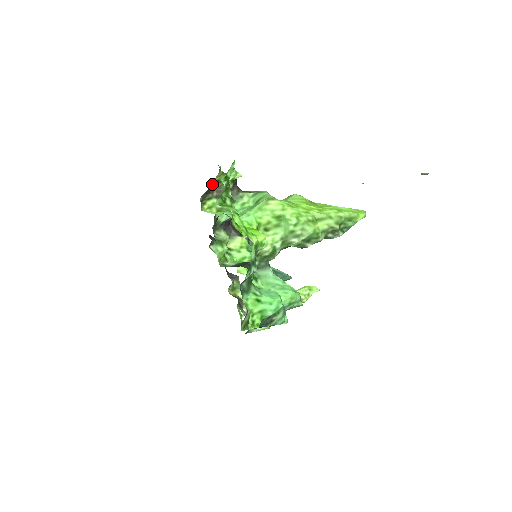
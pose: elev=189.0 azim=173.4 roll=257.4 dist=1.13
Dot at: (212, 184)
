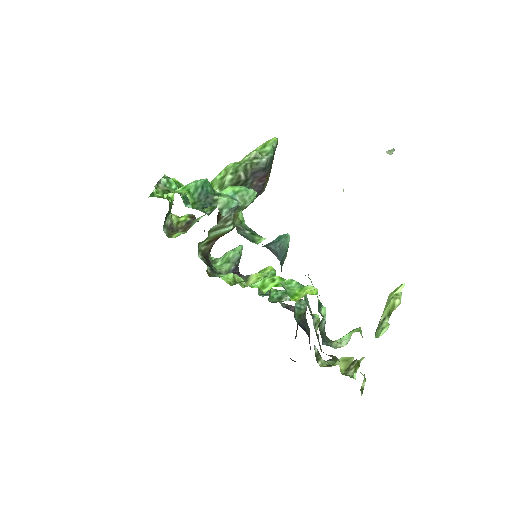
Dot at: (174, 226)
